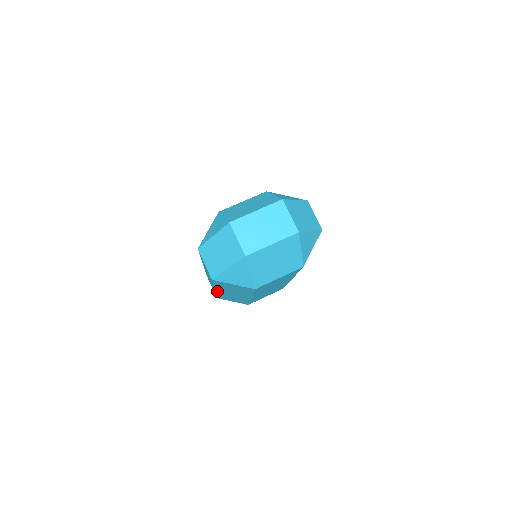
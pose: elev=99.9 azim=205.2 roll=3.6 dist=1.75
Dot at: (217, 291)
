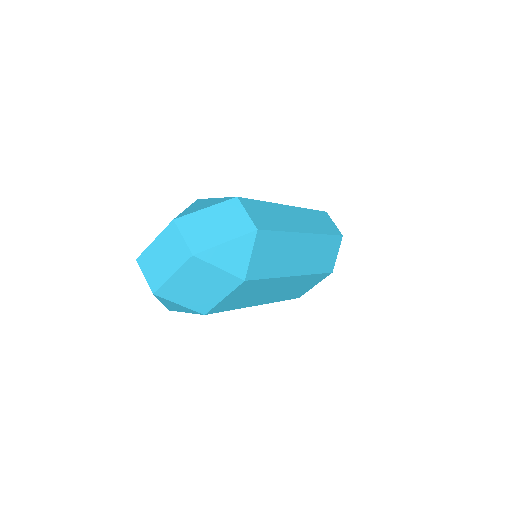
Dot at: occluded
